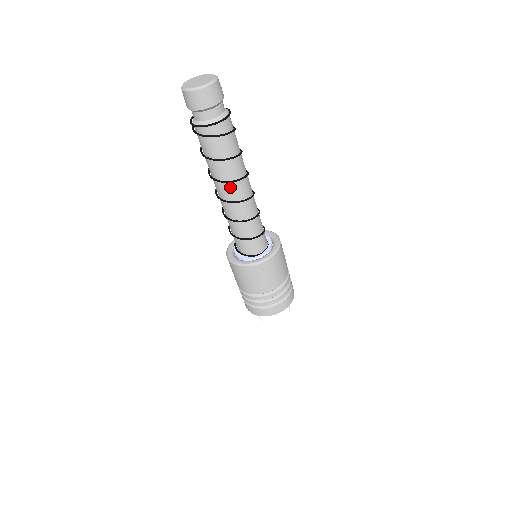
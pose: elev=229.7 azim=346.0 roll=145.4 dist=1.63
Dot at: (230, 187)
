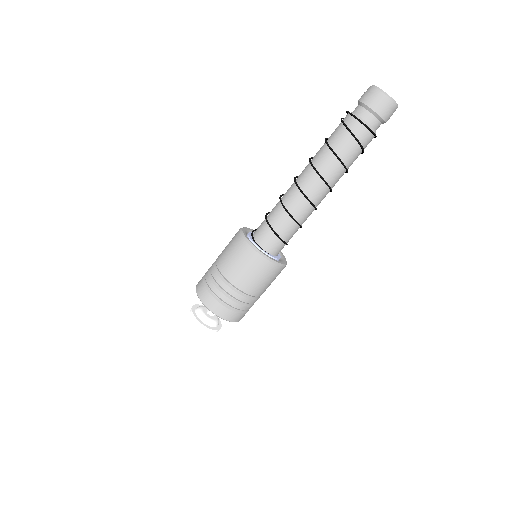
Dot at: (309, 171)
